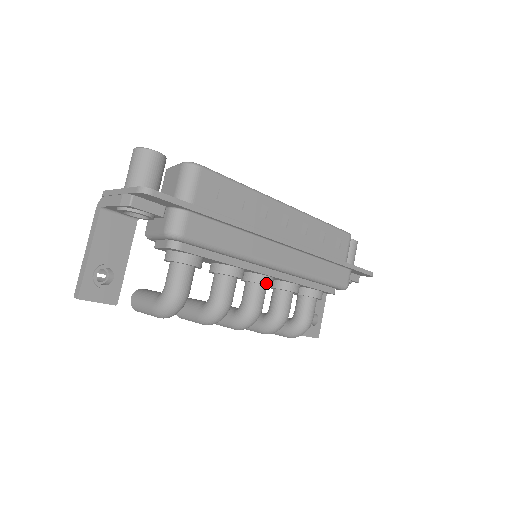
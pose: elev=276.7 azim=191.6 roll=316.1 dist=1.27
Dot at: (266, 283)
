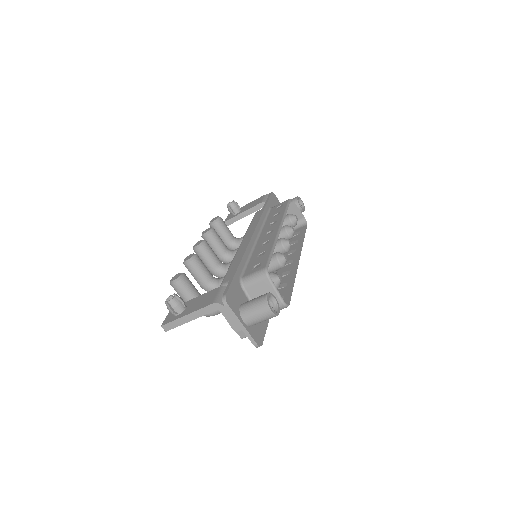
Dot at: occluded
